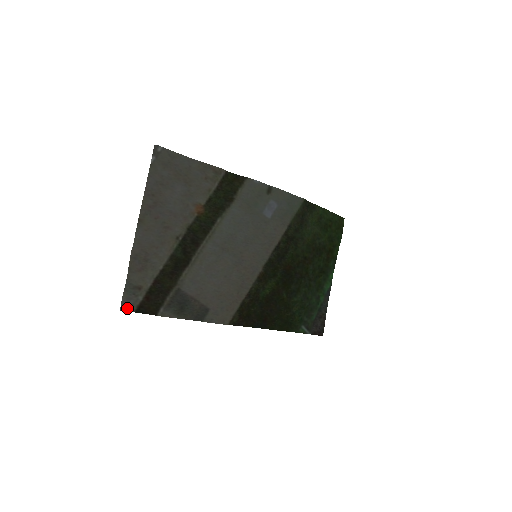
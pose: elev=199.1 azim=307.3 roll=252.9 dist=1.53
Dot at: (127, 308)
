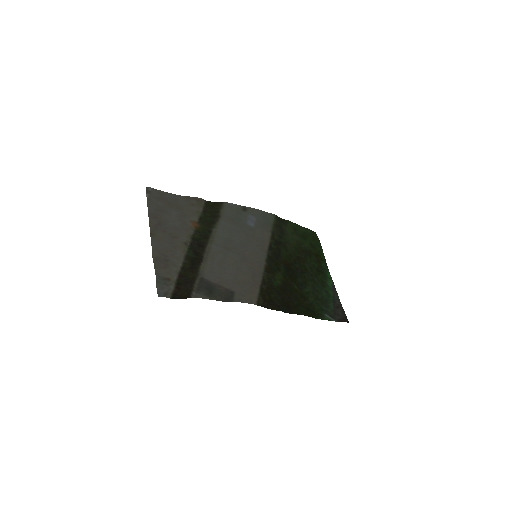
Dot at: (163, 295)
